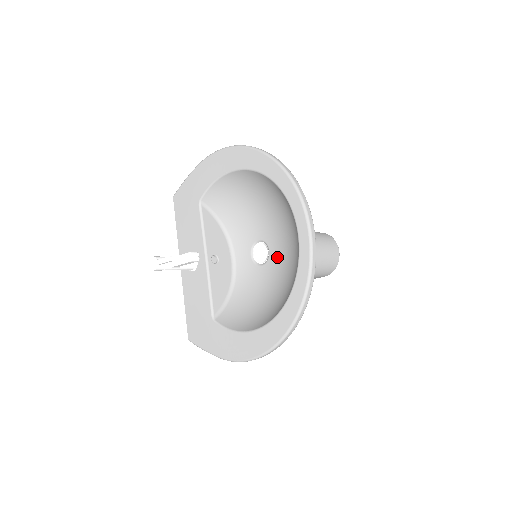
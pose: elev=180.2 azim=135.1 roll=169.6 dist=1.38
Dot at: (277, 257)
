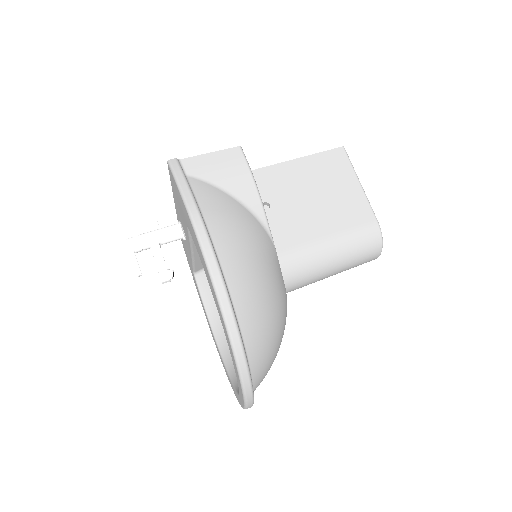
Dot at: occluded
